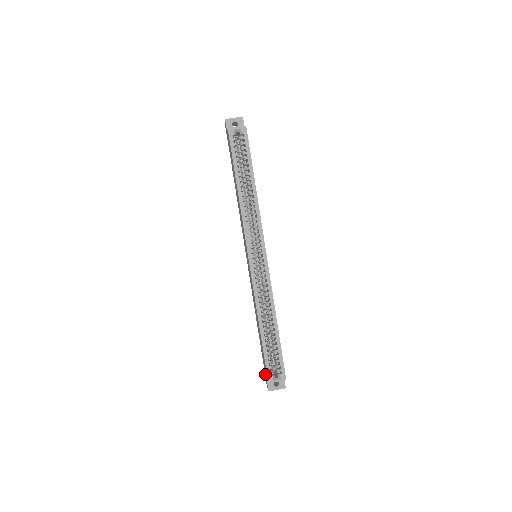
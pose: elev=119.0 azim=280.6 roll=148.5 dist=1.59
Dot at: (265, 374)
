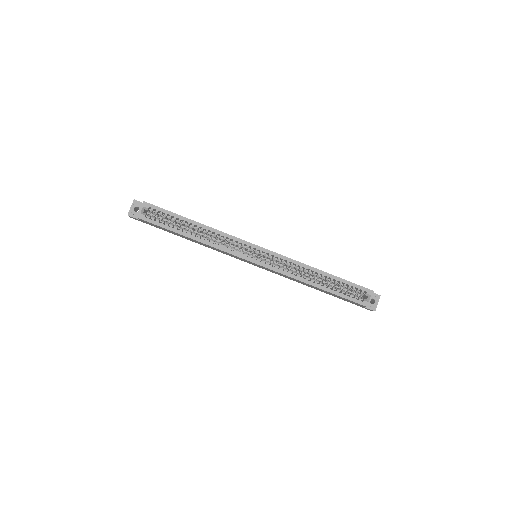
Dot at: occluded
